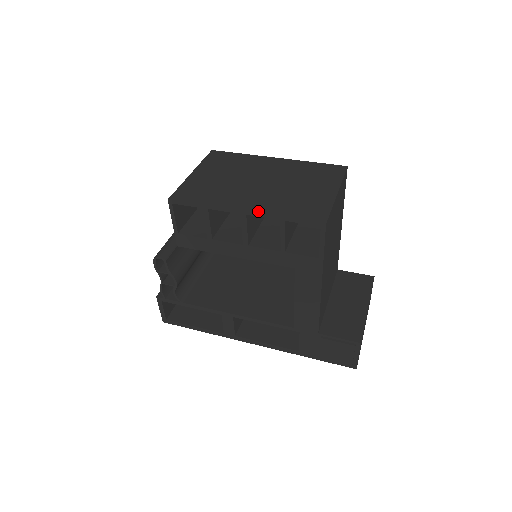
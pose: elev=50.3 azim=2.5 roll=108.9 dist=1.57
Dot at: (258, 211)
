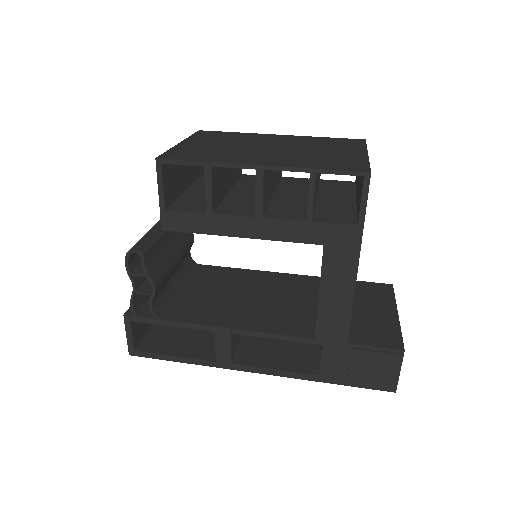
Dot at: (279, 164)
